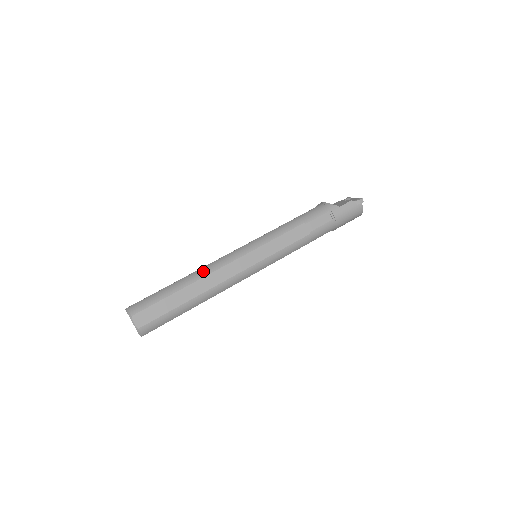
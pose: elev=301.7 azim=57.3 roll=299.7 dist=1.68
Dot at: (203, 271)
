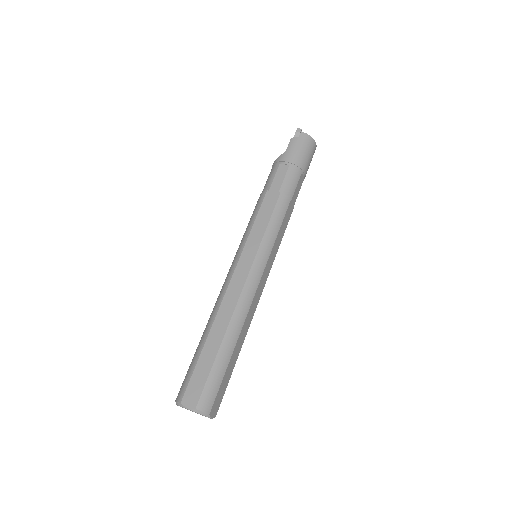
Dot at: (215, 308)
